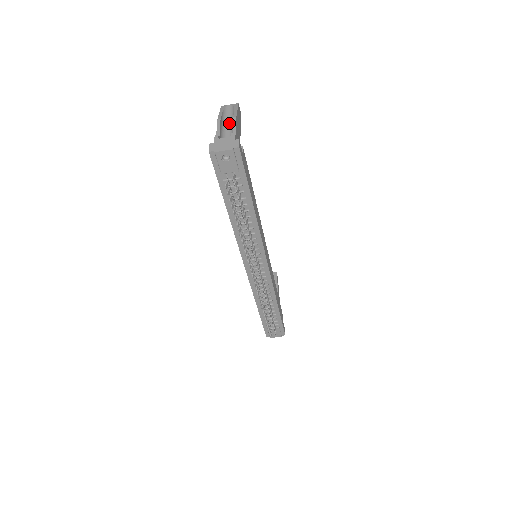
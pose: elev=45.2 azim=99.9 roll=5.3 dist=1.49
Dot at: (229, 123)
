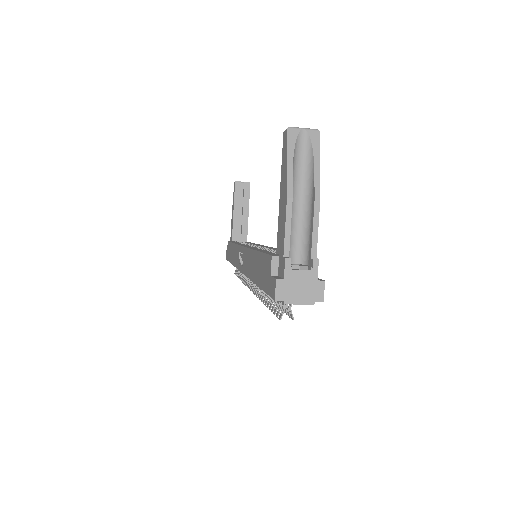
Dot at: (300, 190)
